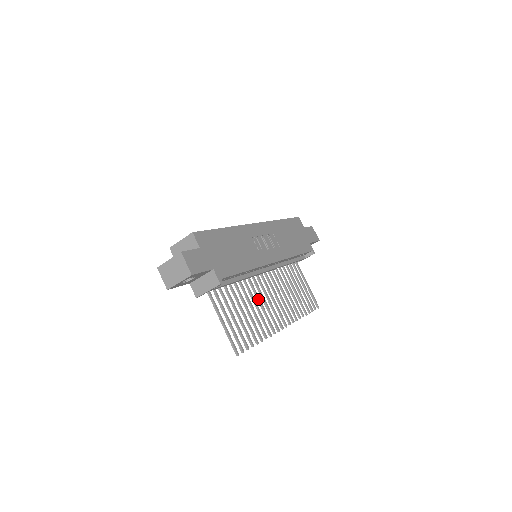
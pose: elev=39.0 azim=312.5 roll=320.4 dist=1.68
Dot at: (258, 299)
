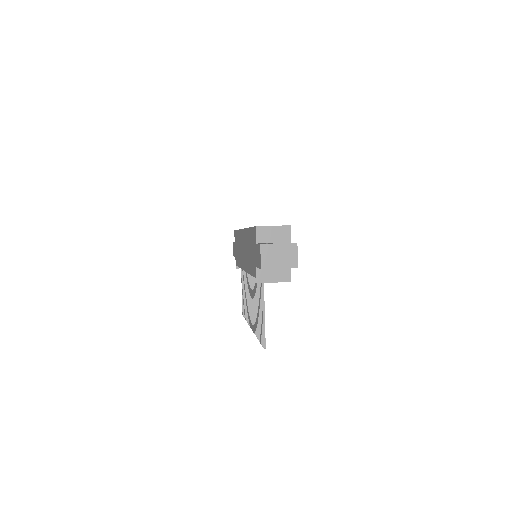
Dot at: occluded
